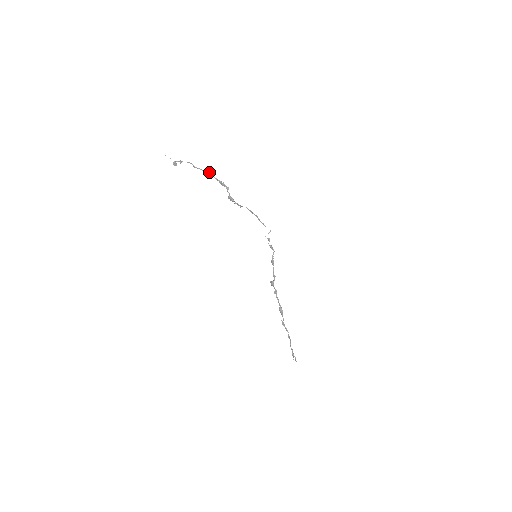
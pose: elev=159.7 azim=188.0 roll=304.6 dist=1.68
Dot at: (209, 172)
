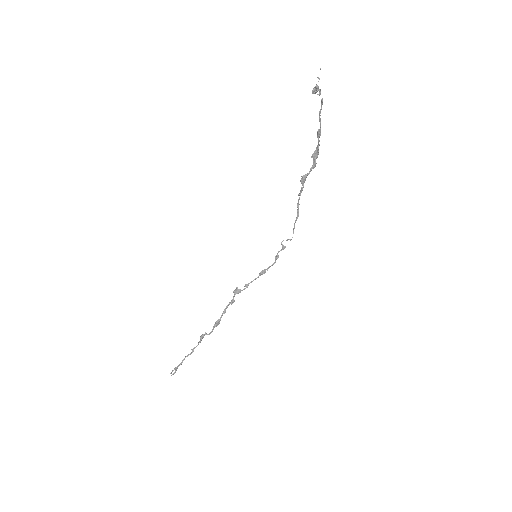
Dot at: occluded
